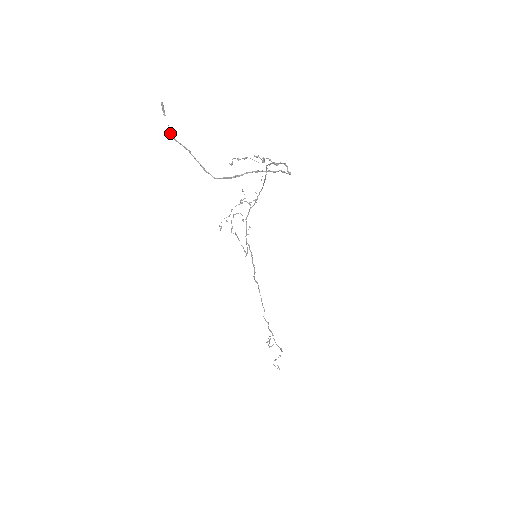
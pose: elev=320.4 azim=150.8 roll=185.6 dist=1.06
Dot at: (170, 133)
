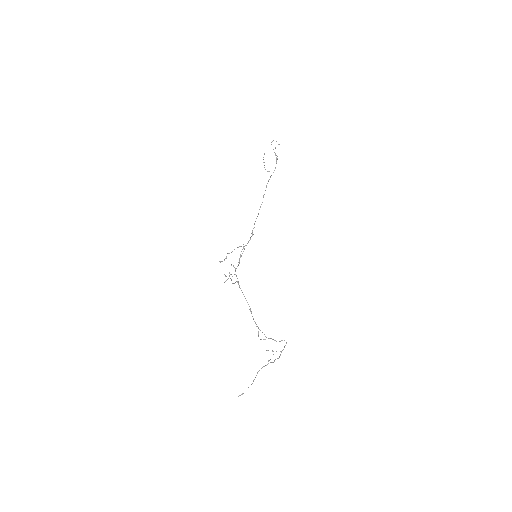
Dot at: occluded
